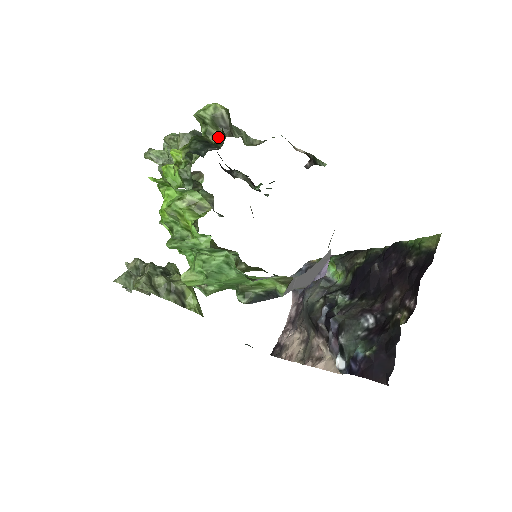
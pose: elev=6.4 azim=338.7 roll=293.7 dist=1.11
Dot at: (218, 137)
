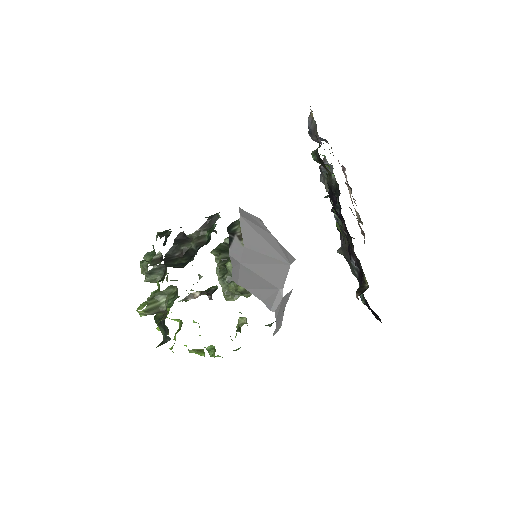
Dot at: occluded
